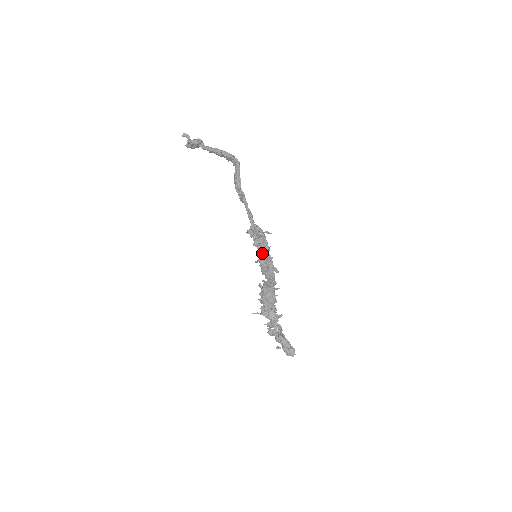
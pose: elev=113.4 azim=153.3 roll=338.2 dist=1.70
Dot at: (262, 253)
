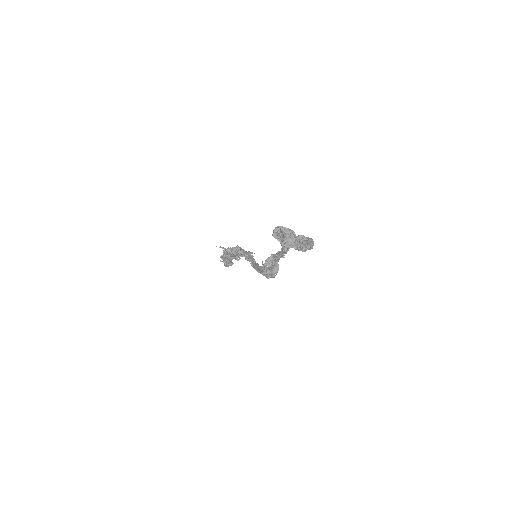
Dot at: (266, 276)
